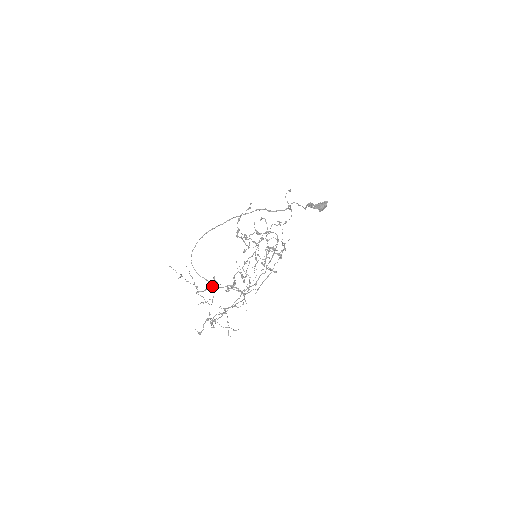
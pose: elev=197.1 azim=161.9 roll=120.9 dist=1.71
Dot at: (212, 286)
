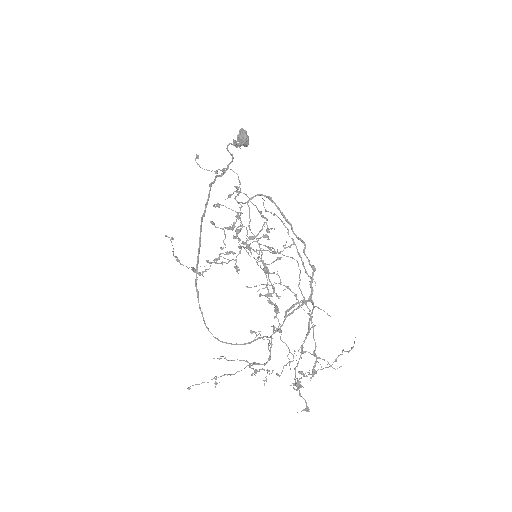
Dot at: occluded
